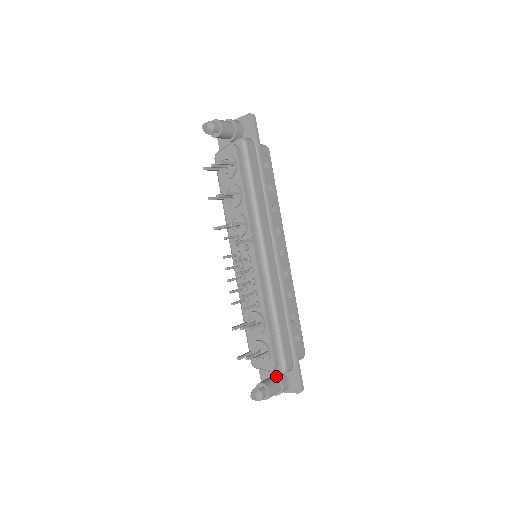
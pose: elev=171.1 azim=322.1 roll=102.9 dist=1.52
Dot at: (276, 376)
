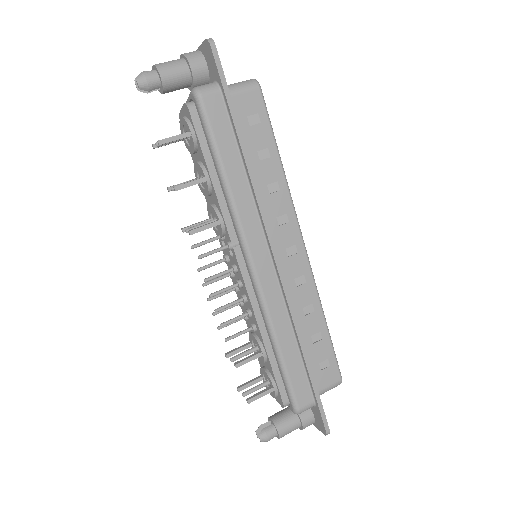
Dot at: occluded
